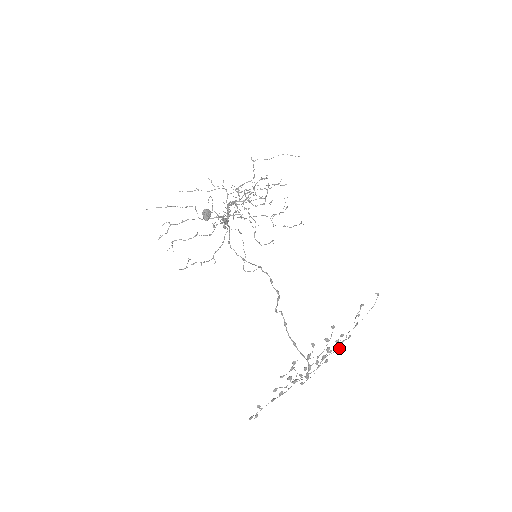
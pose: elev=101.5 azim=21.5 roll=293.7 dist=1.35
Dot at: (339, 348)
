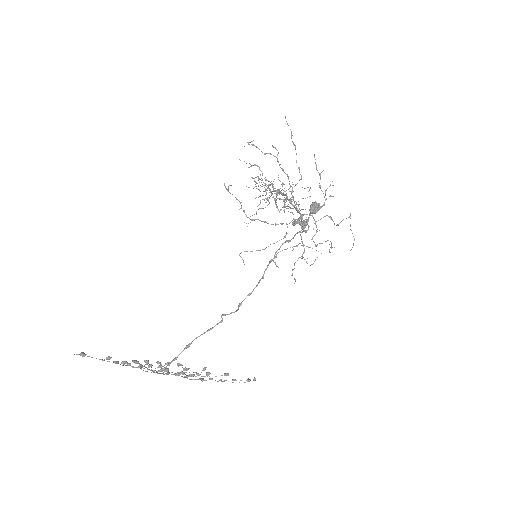
Dot at: (190, 379)
